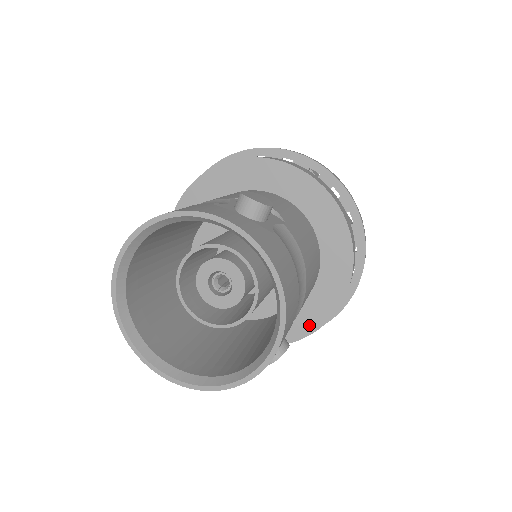
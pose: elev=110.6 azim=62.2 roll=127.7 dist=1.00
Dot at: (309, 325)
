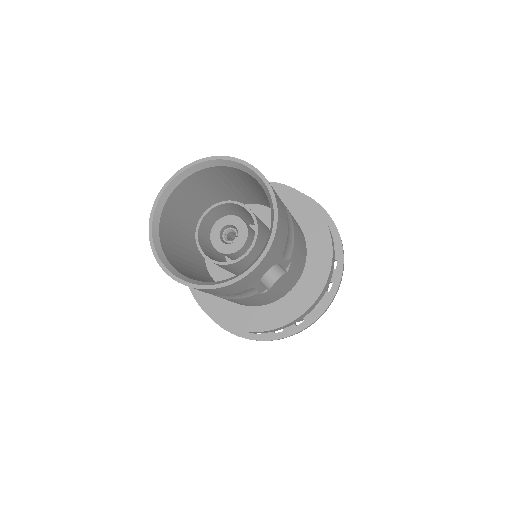
Dot at: (307, 299)
